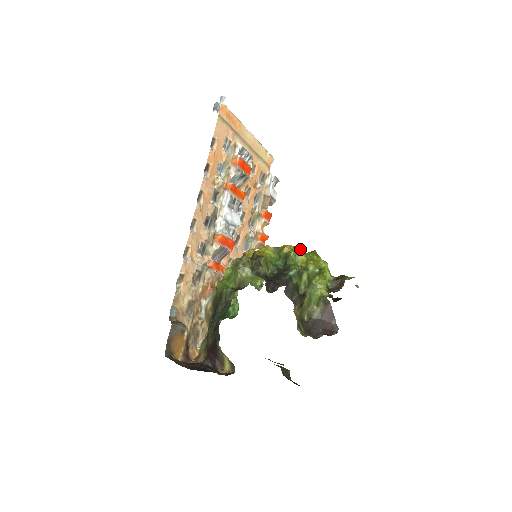
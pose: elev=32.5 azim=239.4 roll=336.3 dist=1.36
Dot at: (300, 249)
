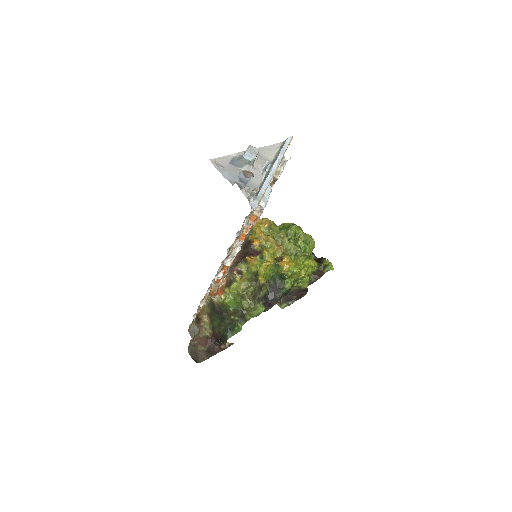
Dot at: (297, 272)
